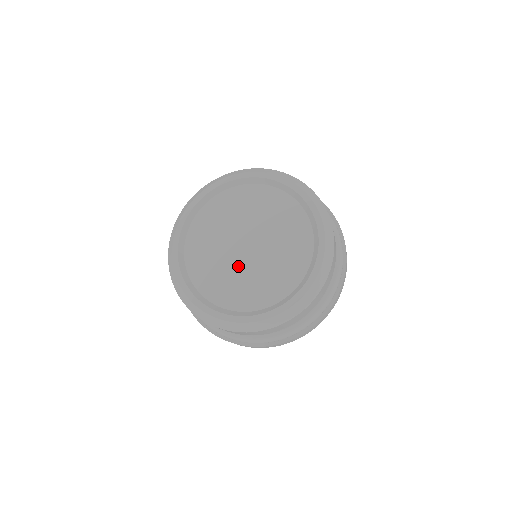
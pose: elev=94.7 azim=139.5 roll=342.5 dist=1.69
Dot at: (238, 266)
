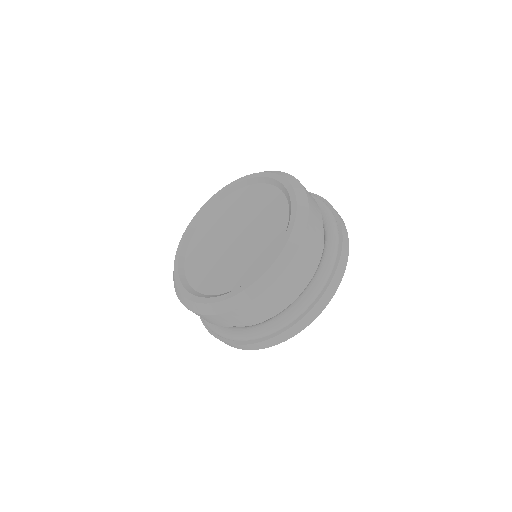
Dot at: (224, 255)
